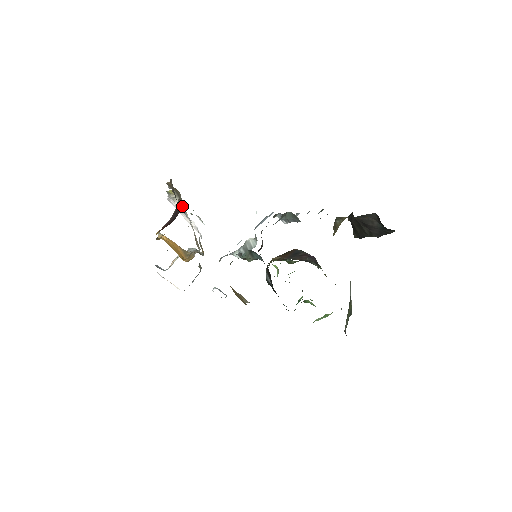
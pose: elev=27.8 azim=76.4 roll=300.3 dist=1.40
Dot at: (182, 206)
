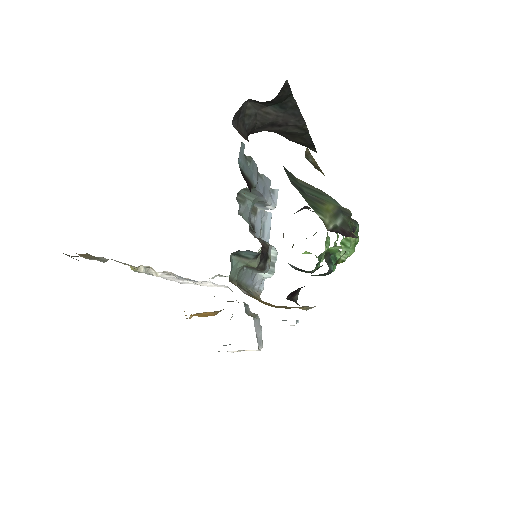
Dot at: occluded
